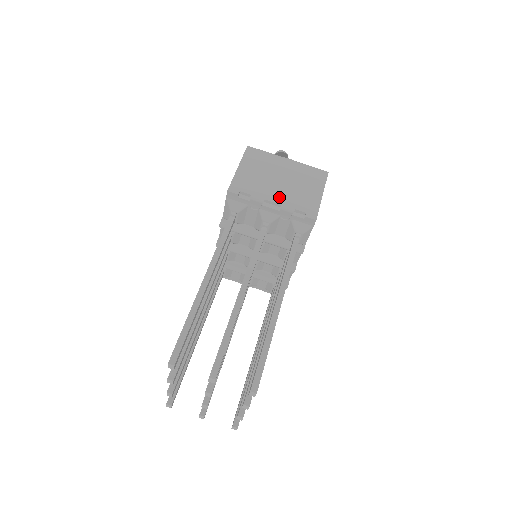
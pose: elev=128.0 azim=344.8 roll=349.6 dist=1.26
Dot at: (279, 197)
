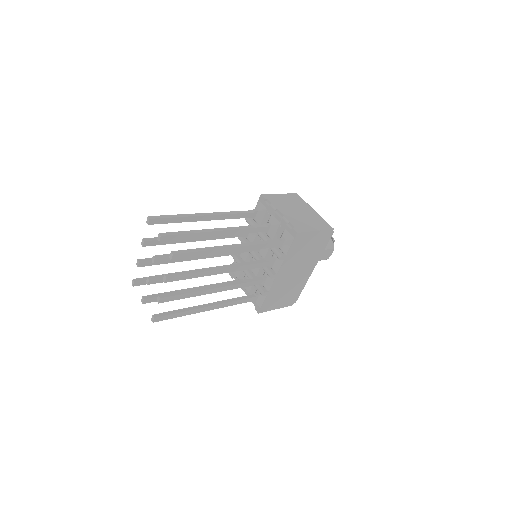
Dot at: (287, 214)
